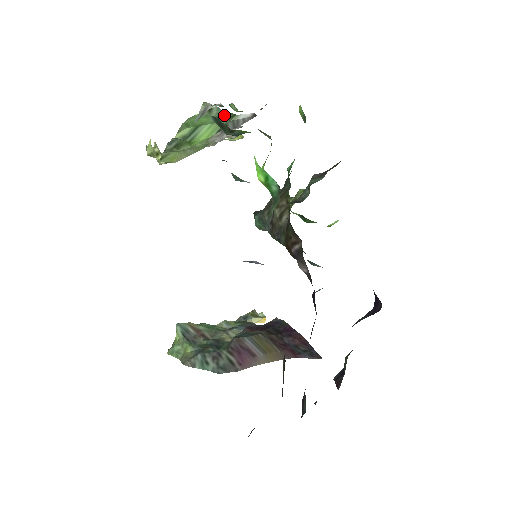
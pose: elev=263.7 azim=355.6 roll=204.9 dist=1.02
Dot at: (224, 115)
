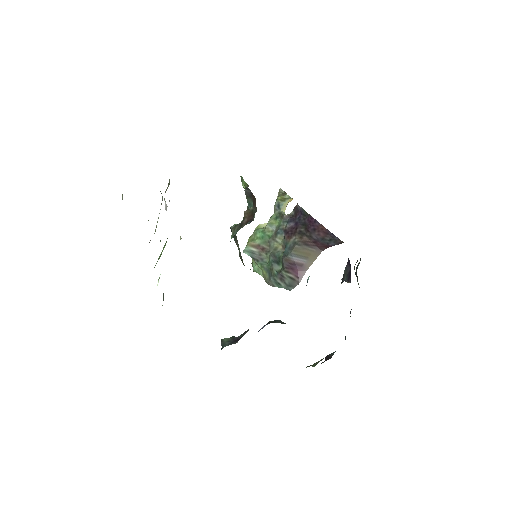
Dot at: occluded
